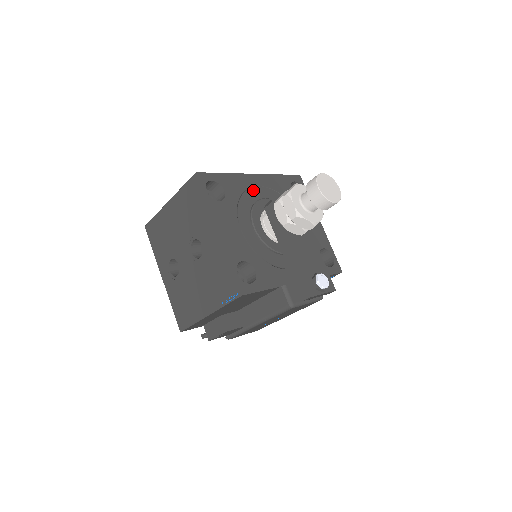
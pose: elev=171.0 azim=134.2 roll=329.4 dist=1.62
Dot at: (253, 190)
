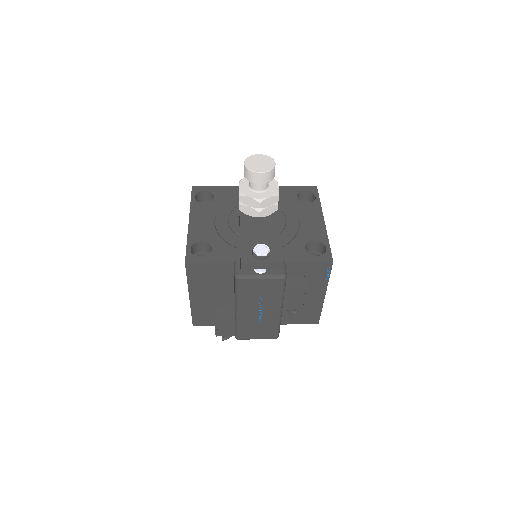
Dot at: occluded
